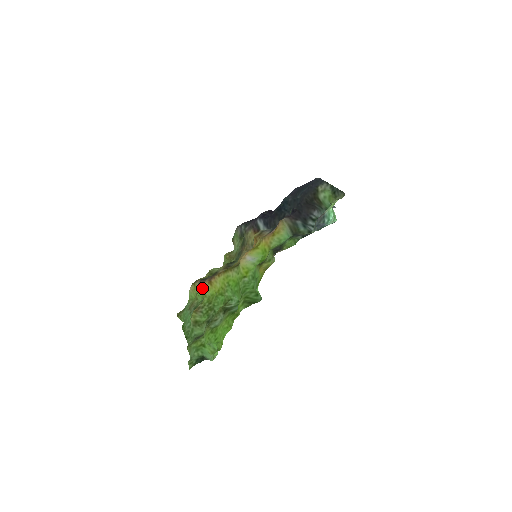
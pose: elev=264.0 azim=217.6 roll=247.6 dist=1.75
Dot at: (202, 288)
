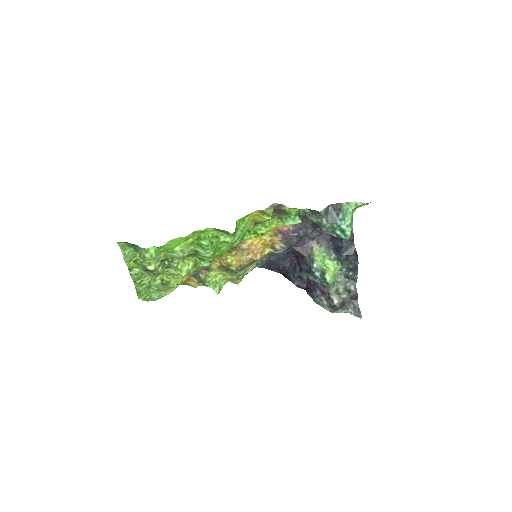
Dot at: occluded
